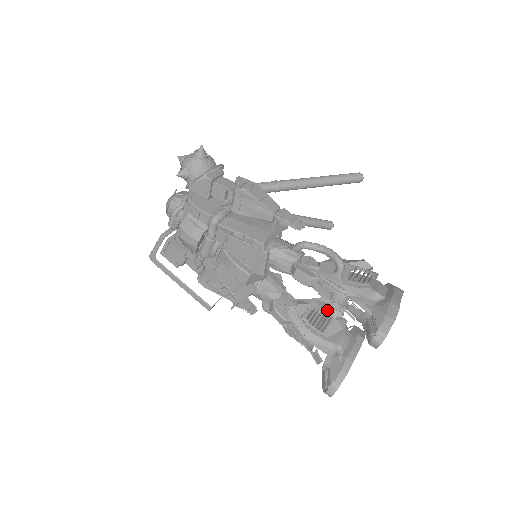
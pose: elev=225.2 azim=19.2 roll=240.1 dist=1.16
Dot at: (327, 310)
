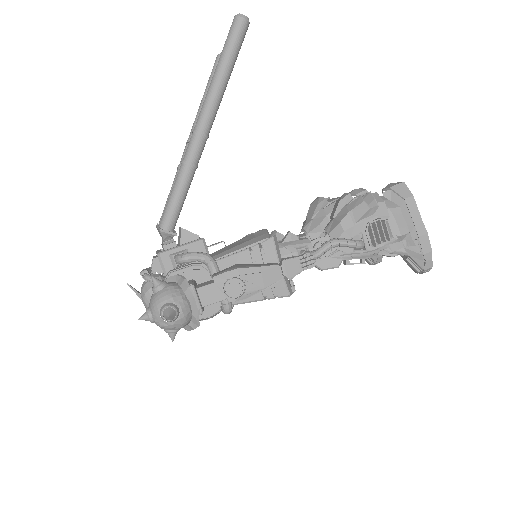
Dot at: occluded
